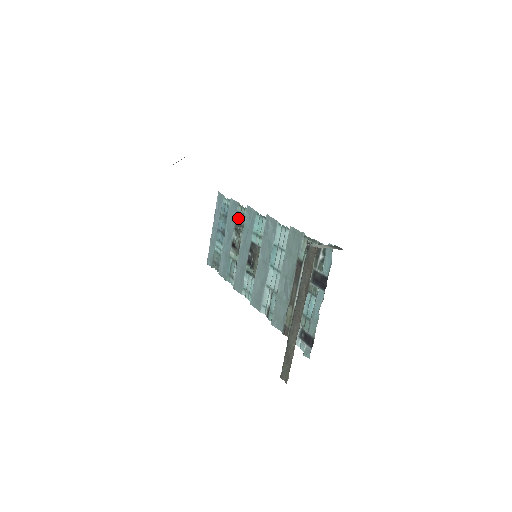
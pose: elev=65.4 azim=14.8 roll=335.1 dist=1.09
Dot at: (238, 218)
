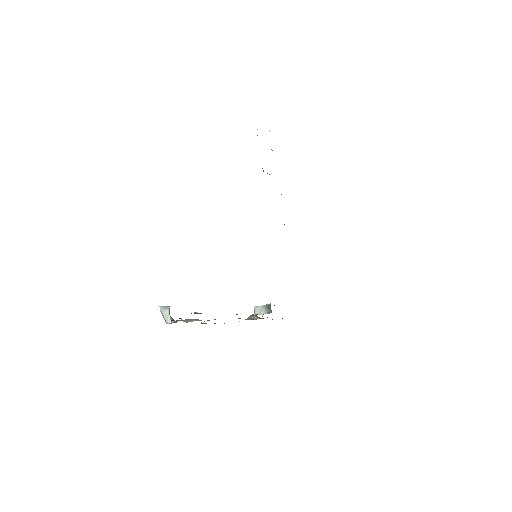
Dot at: occluded
